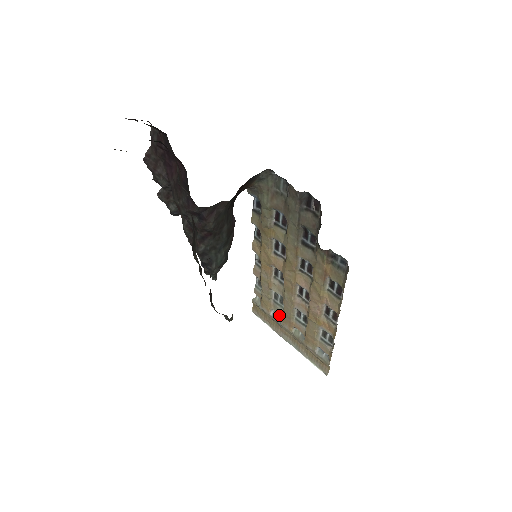
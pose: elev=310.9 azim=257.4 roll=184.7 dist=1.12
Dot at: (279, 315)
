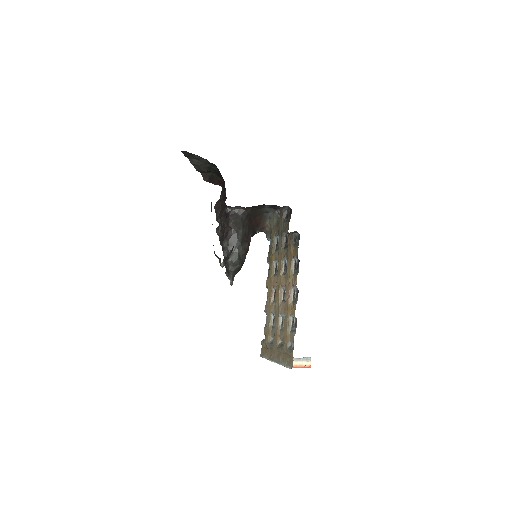
Dot at: occluded
